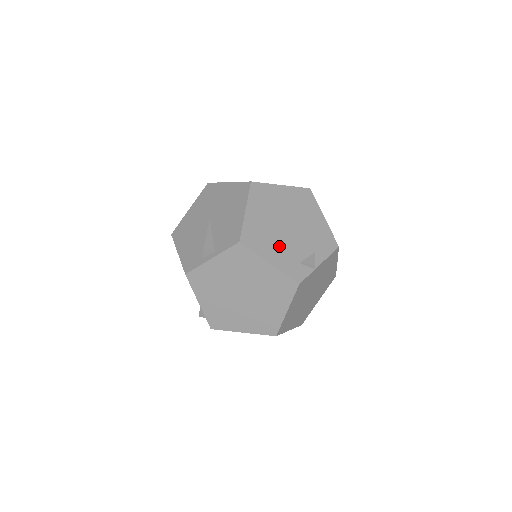
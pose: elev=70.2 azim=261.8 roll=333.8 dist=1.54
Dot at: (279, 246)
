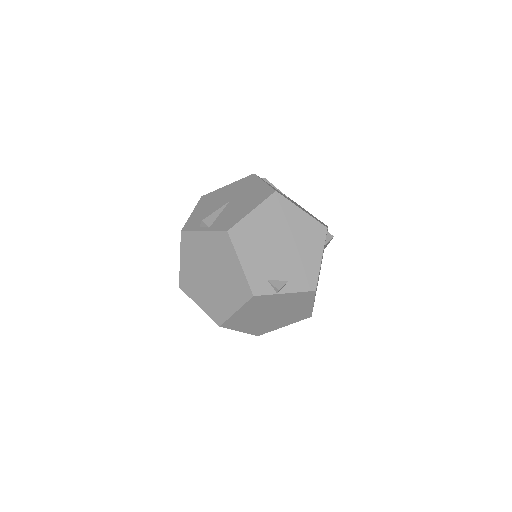
Dot at: (260, 256)
